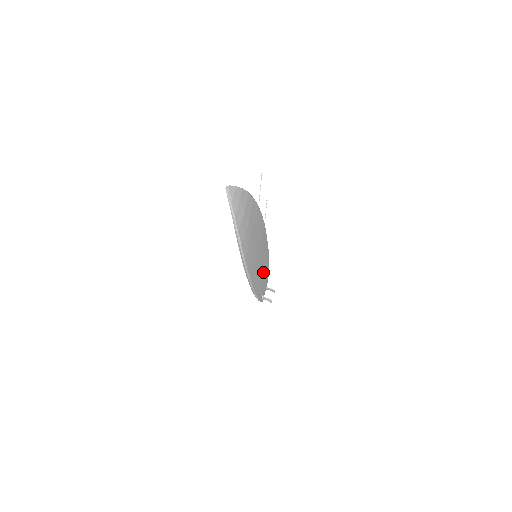
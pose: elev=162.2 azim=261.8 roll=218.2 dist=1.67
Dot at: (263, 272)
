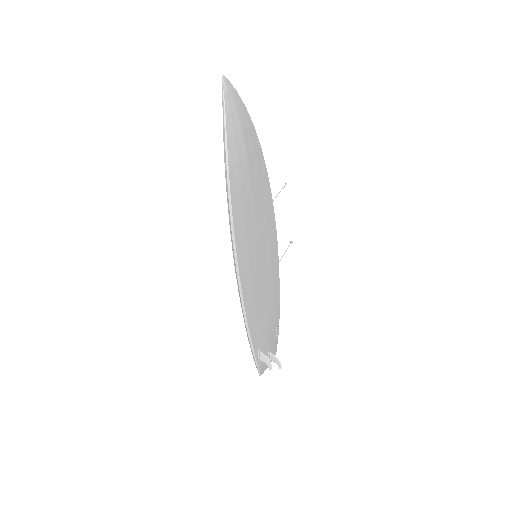
Dot at: (265, 304)
